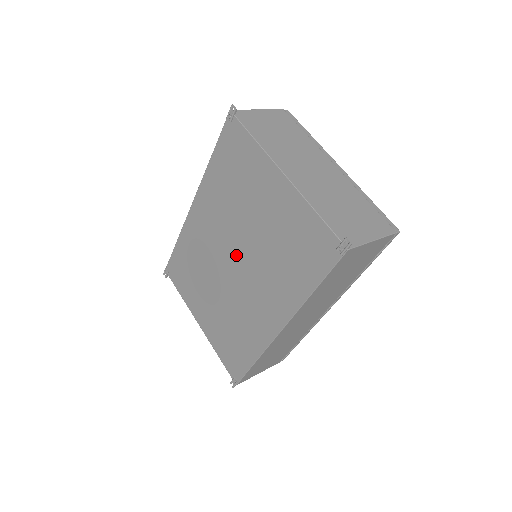
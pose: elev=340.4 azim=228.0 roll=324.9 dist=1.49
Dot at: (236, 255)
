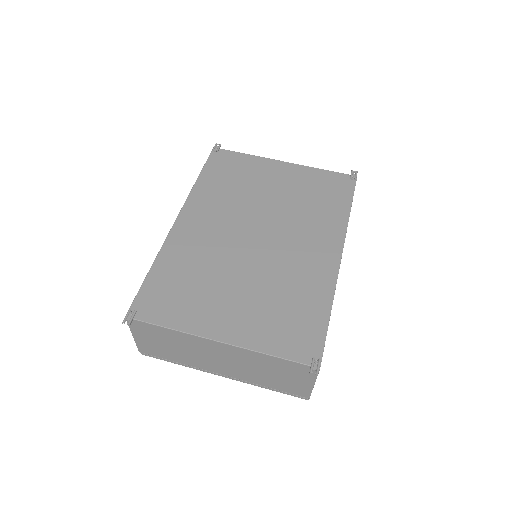
Dot at: (258, 229)
